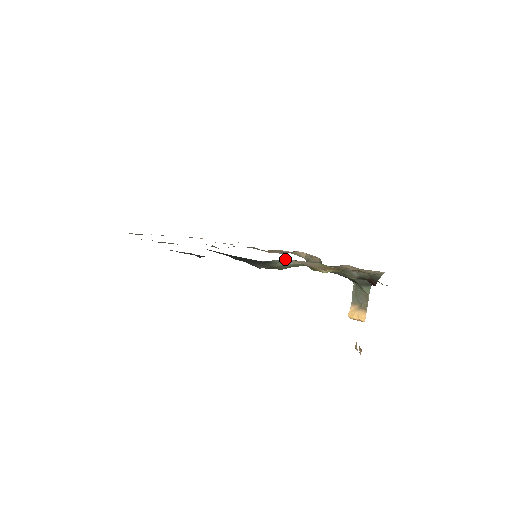
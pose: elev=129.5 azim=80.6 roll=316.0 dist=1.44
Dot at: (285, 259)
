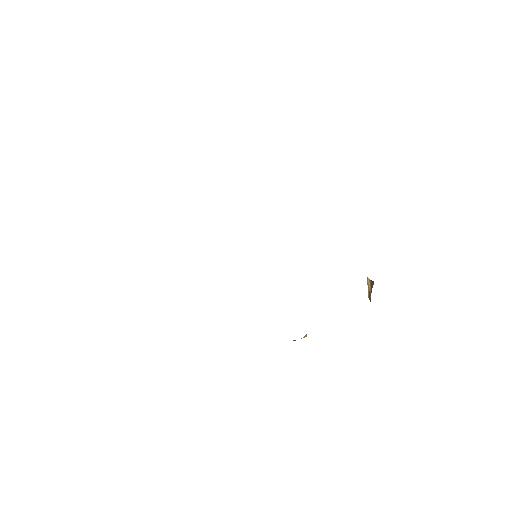
Dot at: occluded
